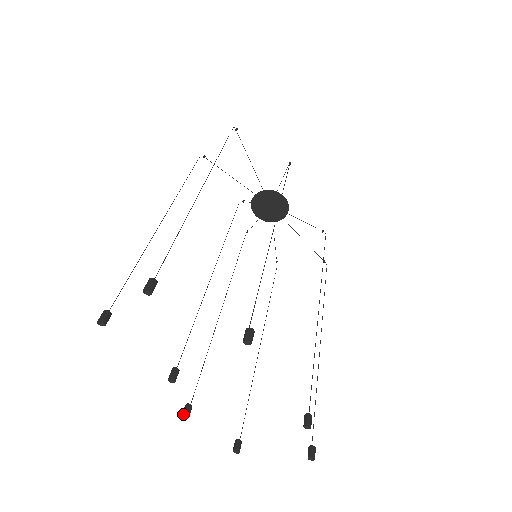
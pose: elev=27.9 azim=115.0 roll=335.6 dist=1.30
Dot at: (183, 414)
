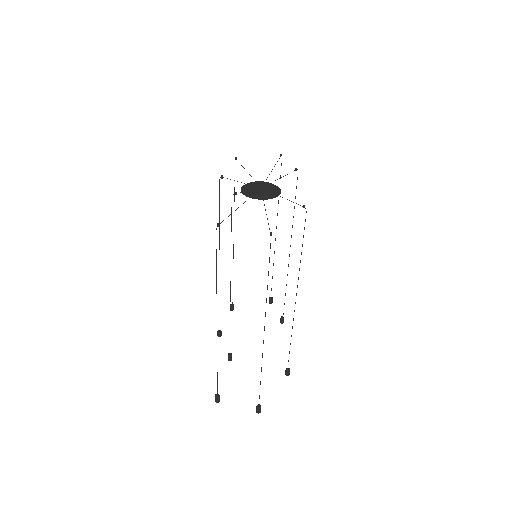
Dot at: occluded
